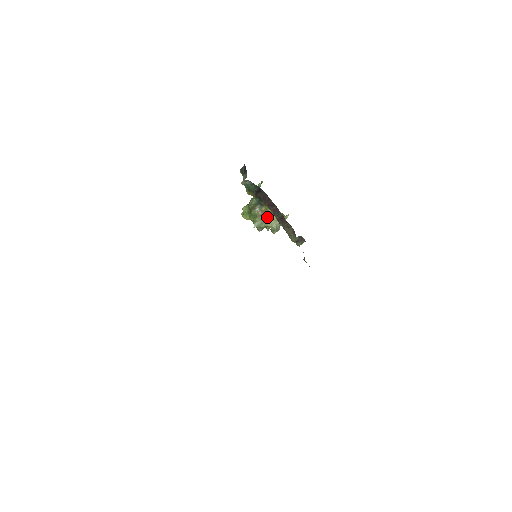
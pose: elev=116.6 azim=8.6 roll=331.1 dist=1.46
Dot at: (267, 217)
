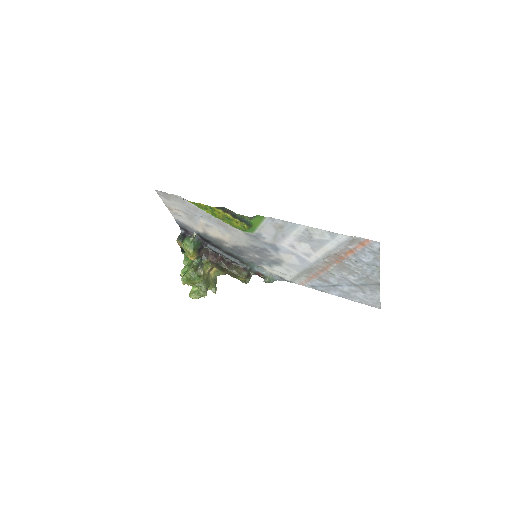
Dot at: (207, 278)
